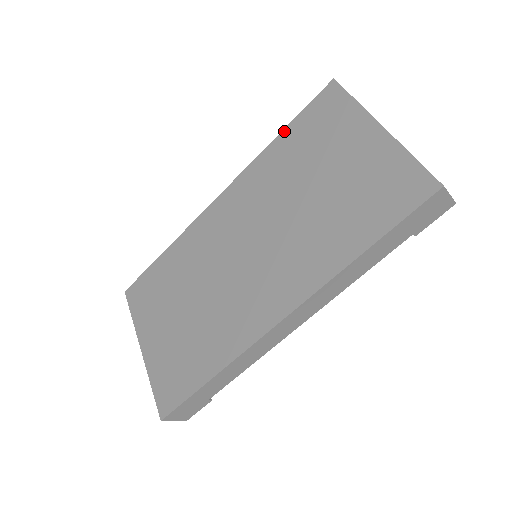
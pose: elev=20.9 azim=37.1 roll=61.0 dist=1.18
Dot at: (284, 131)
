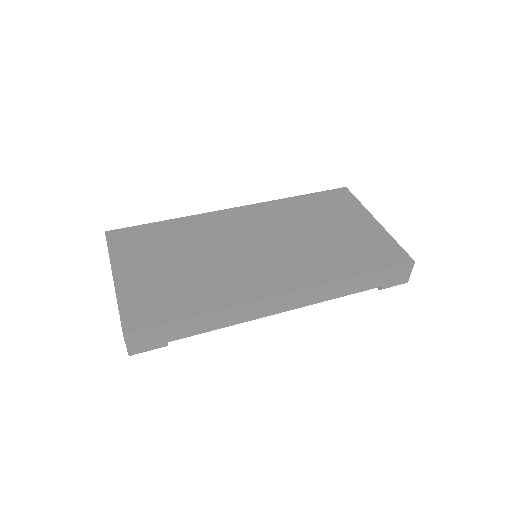
Dot at: (304, 196)
